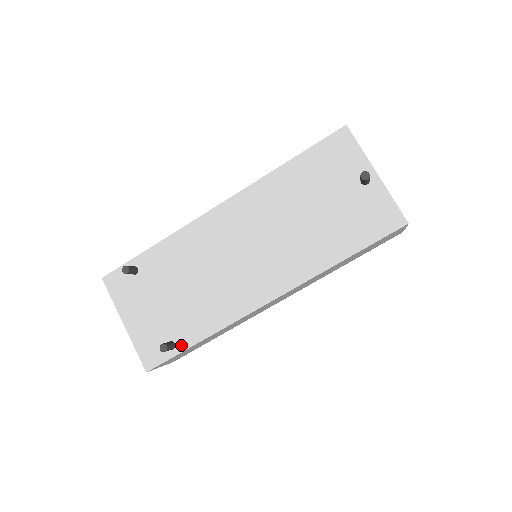
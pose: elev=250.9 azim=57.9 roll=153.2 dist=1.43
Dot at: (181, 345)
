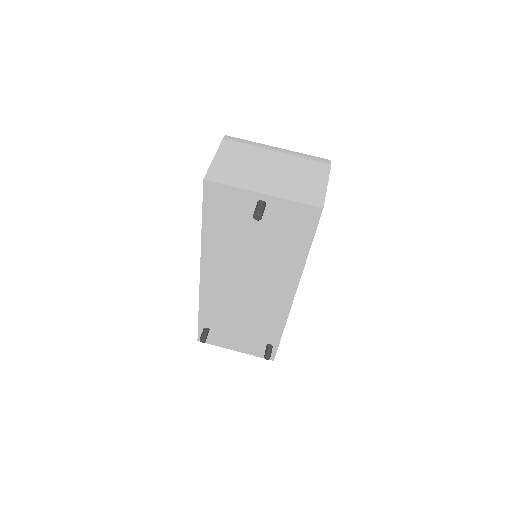
Dot at: (274, 343)
